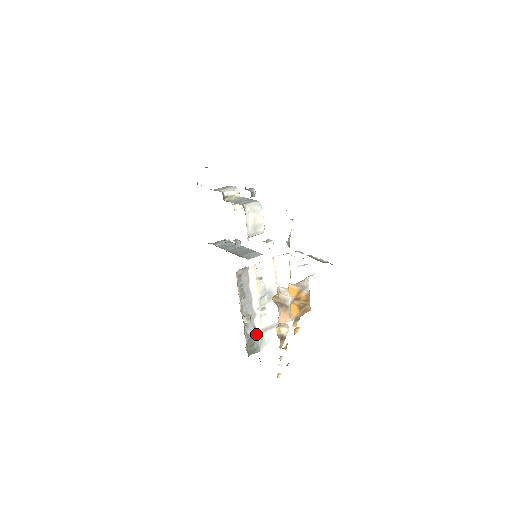
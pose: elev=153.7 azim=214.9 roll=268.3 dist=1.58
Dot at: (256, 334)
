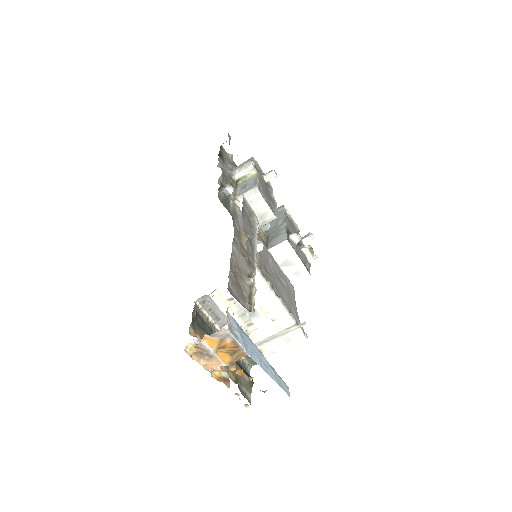
Dot at: occluded
